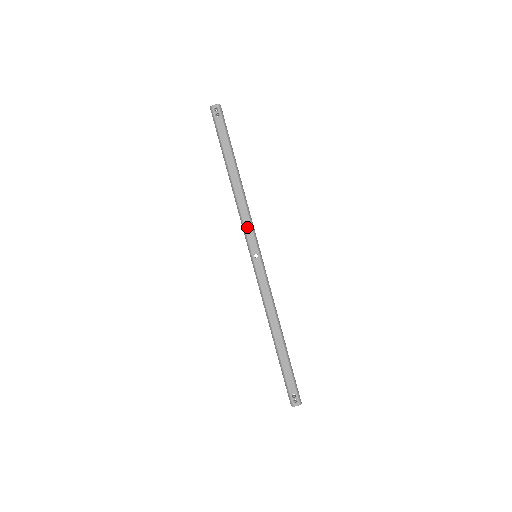
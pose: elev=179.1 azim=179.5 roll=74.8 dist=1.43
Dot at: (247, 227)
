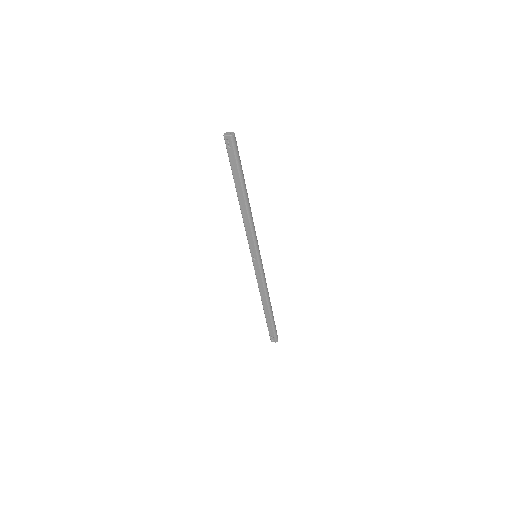
Dot at: (249, 238)
